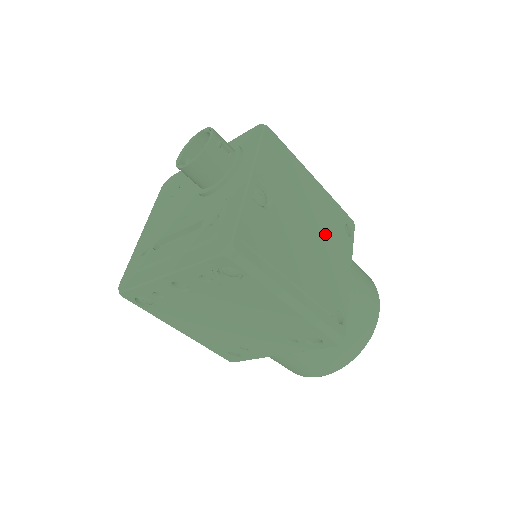
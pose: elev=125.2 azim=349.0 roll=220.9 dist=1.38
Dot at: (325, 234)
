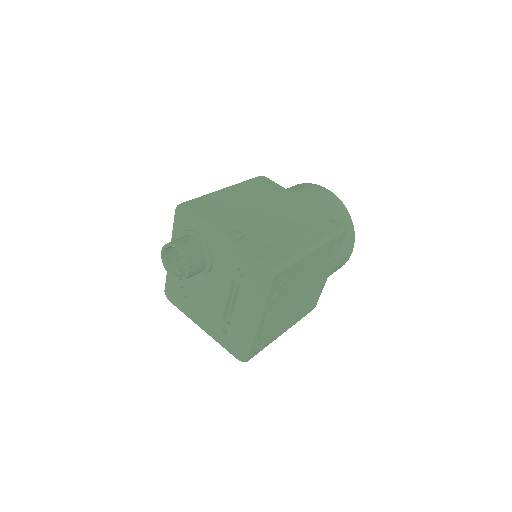
Dot at: (269, 202)
